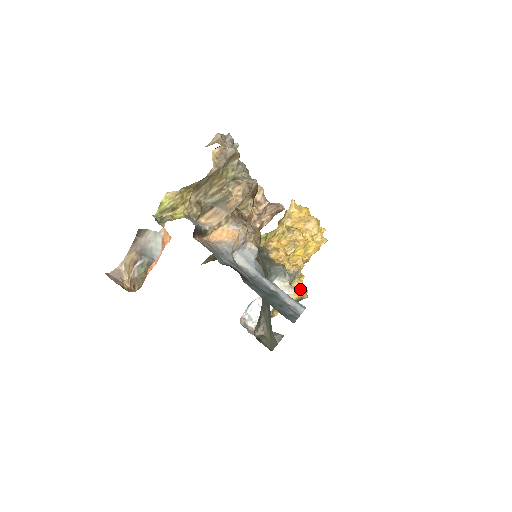
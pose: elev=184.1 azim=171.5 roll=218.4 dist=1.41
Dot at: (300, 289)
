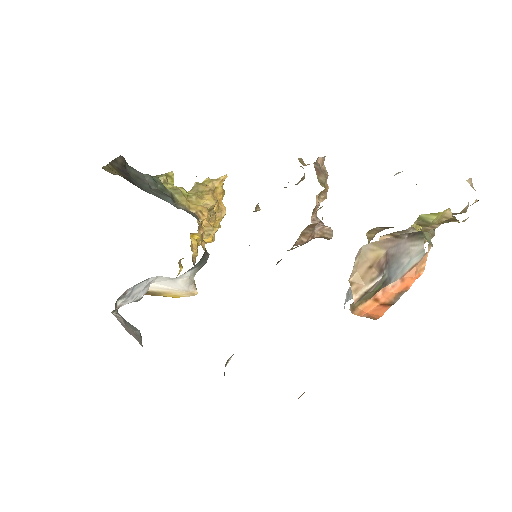
Dot at: occluded
